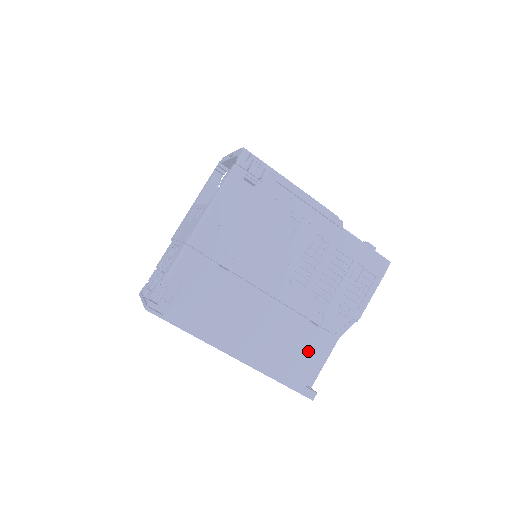
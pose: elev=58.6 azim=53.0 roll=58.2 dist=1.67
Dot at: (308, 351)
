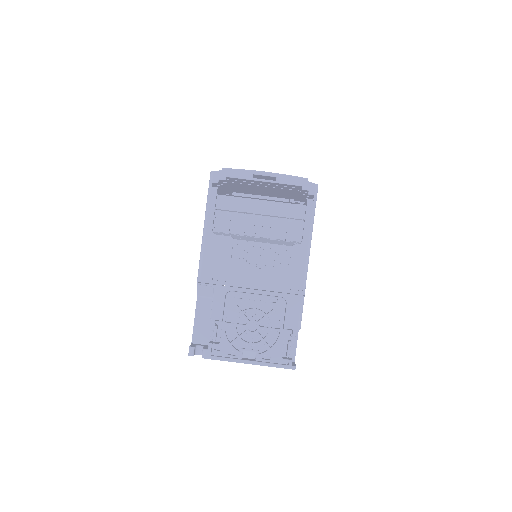
Dot at: occluded
